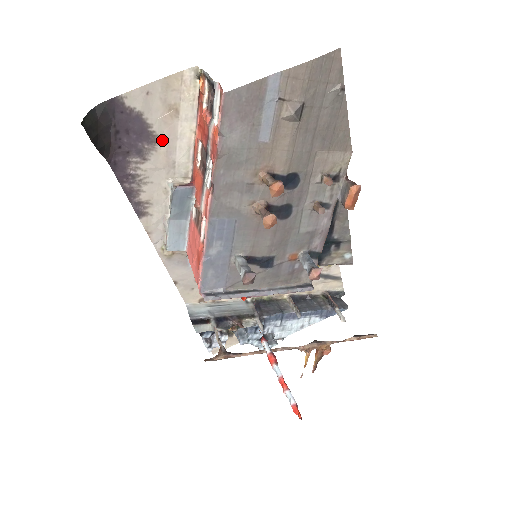
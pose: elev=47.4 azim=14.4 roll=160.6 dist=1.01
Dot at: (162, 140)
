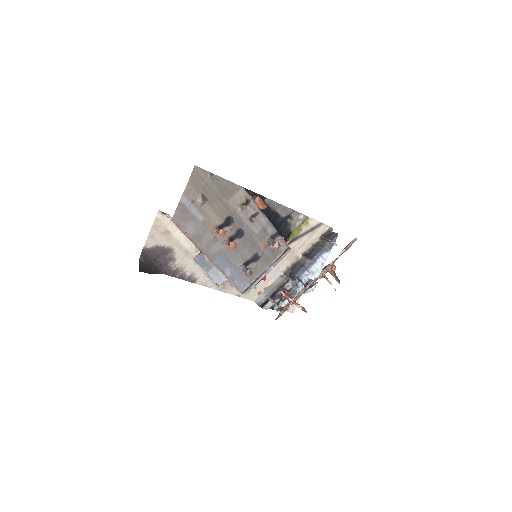
Dot at: (174, 247)
